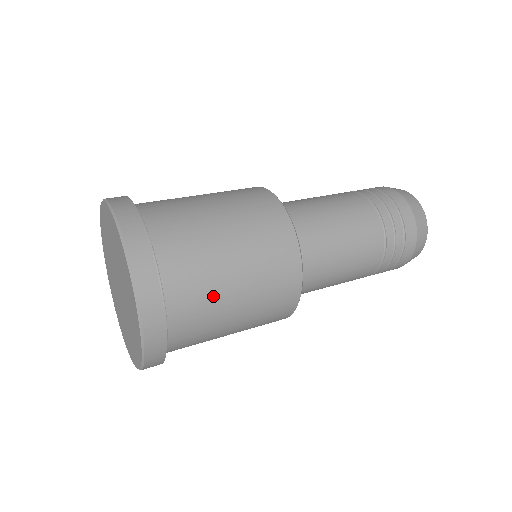
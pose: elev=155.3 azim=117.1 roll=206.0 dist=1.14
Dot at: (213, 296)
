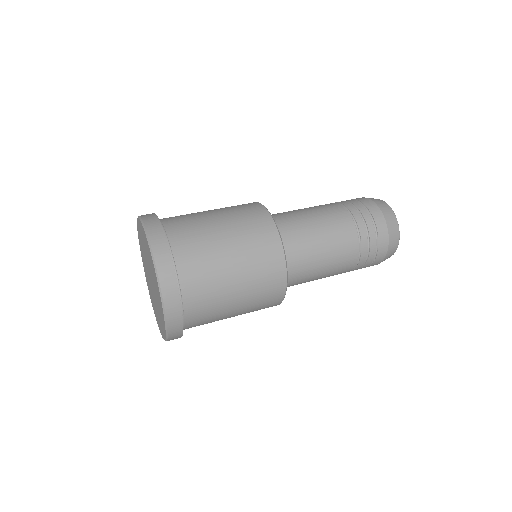
Dot at: (210, 253)
